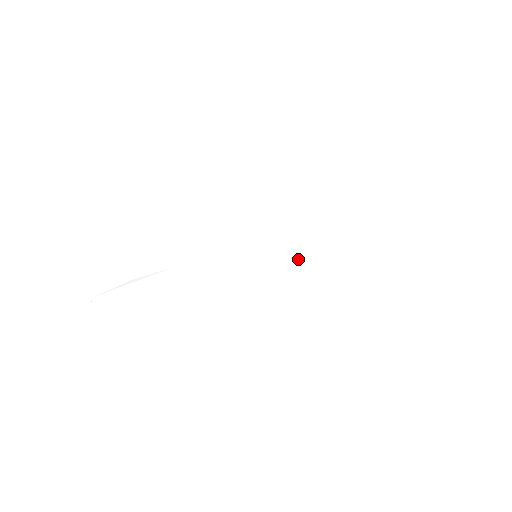
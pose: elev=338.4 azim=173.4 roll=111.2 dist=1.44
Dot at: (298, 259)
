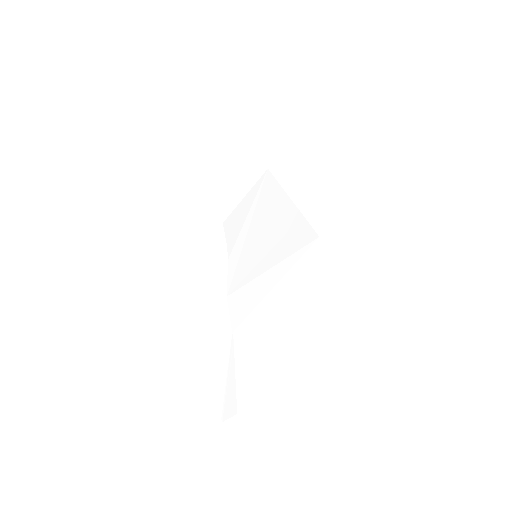
Dot at: (275, 219)
